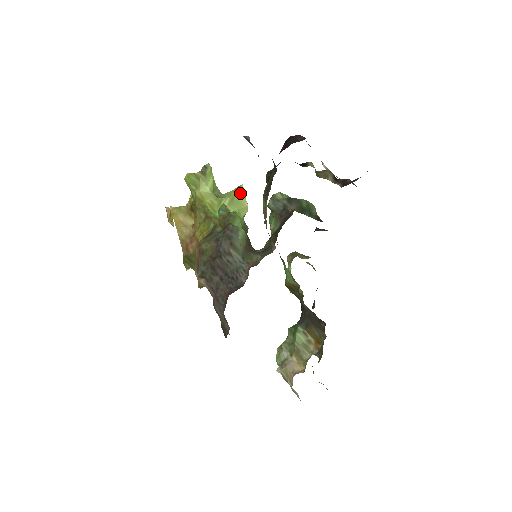
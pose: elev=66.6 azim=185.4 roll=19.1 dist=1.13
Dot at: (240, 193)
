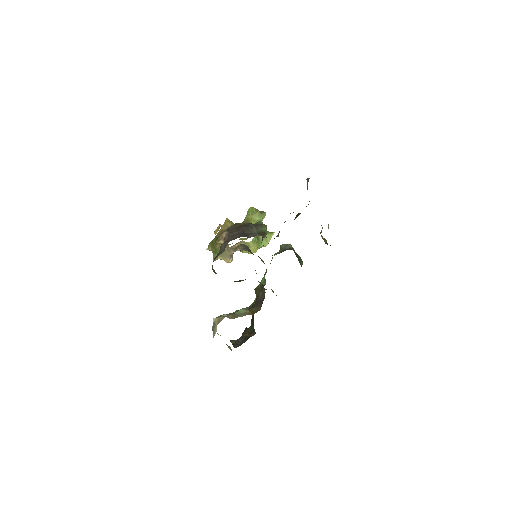
Dot at: (270, 234)
